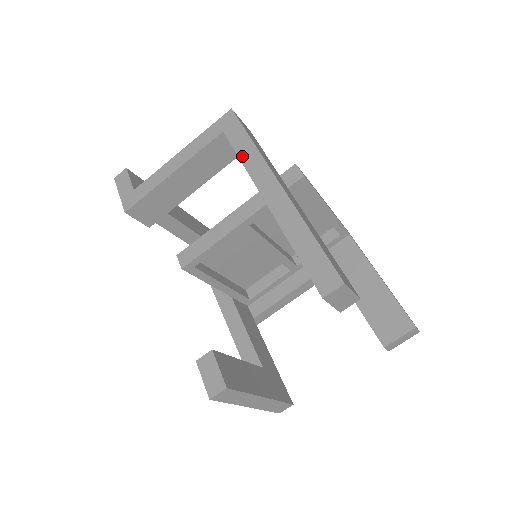
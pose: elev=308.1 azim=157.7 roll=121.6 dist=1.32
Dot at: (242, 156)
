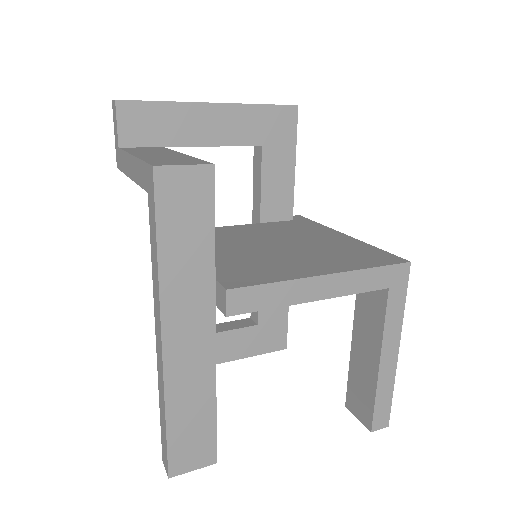
Dot at: (152, 261)
